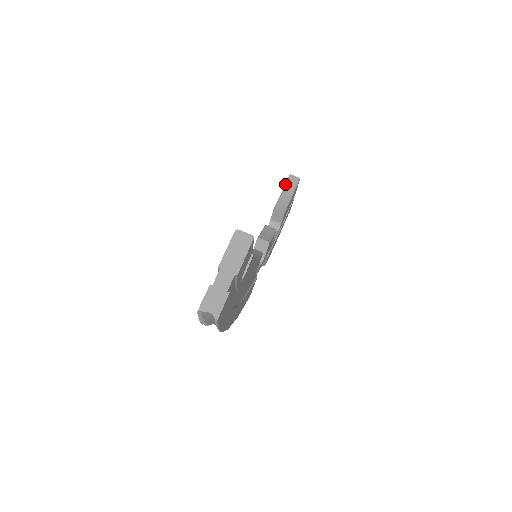
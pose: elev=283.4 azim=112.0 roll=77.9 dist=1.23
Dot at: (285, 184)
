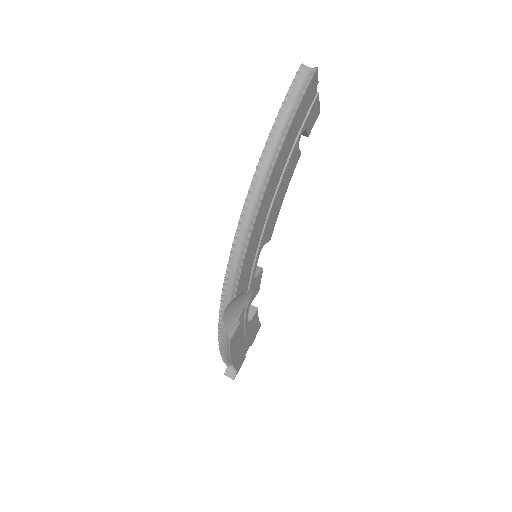
Dot at: occluded
